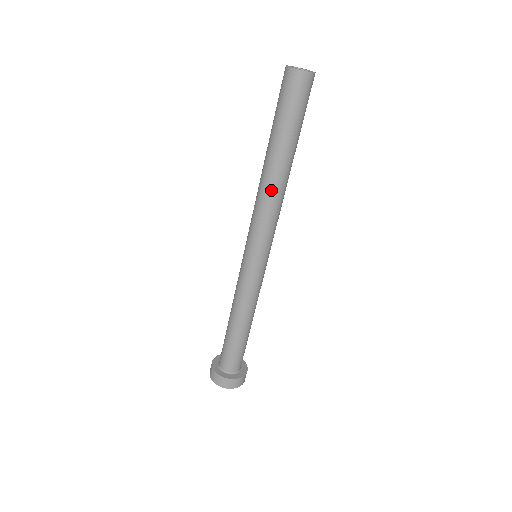
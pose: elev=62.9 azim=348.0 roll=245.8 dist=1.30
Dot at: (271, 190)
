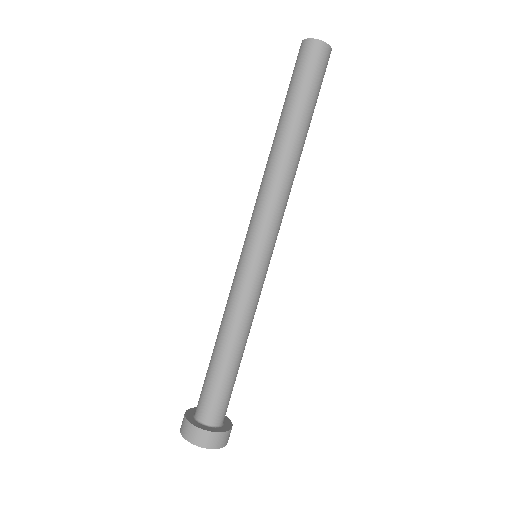
Dot at: (282, 167)
